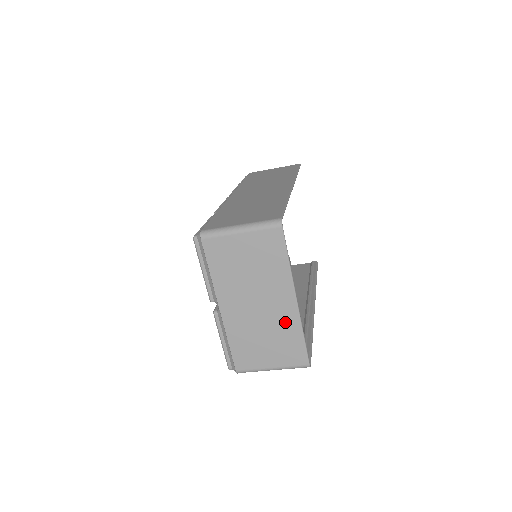
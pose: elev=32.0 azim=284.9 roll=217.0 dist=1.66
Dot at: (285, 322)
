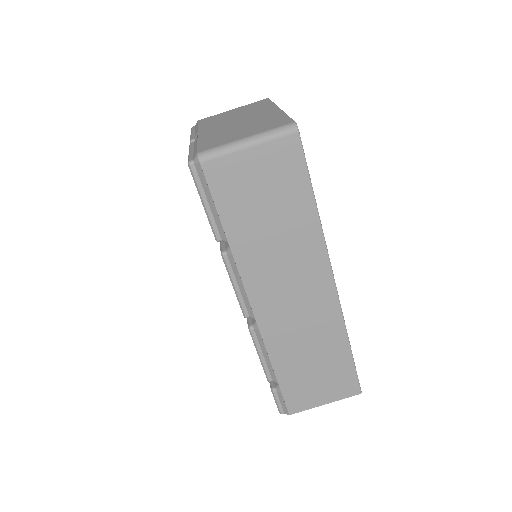
Dot at: (267, 117)
